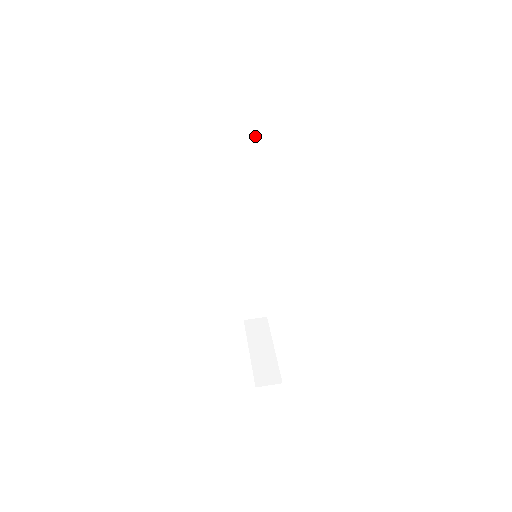
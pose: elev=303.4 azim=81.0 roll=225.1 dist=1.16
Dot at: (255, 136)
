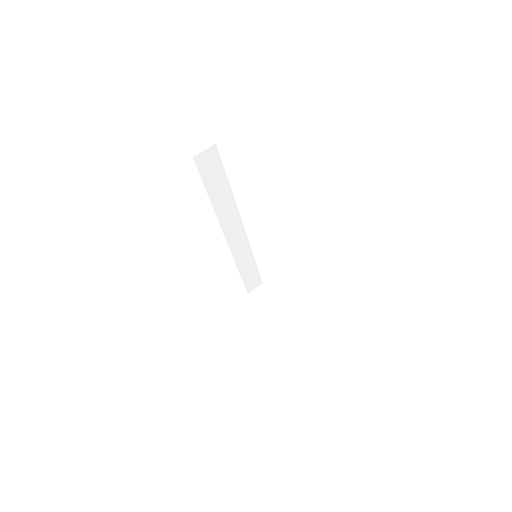
Dot at: (223, 174)
